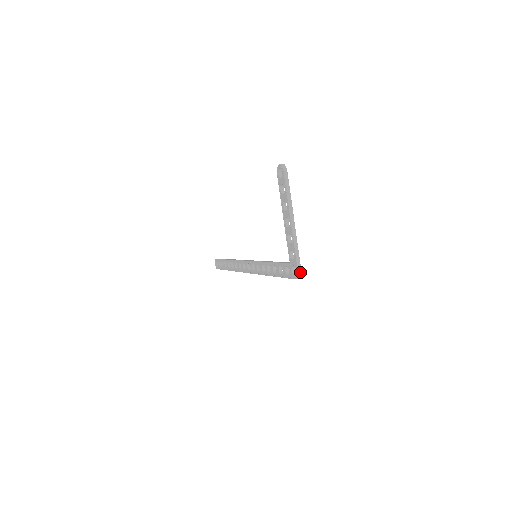
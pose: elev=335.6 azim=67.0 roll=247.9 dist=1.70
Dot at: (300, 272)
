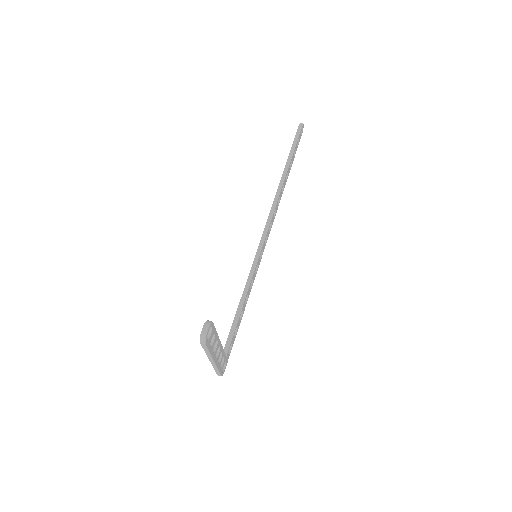
Dot at: occluded
